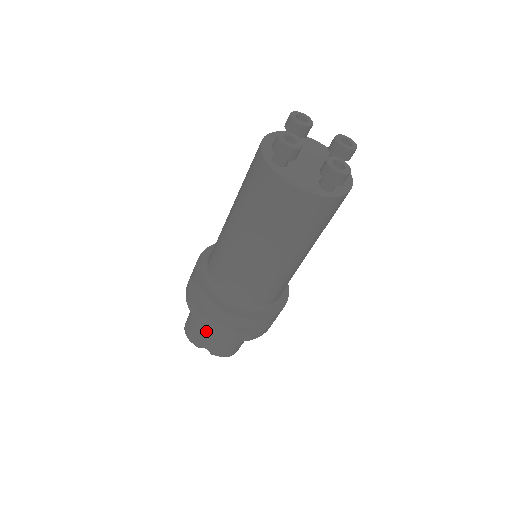
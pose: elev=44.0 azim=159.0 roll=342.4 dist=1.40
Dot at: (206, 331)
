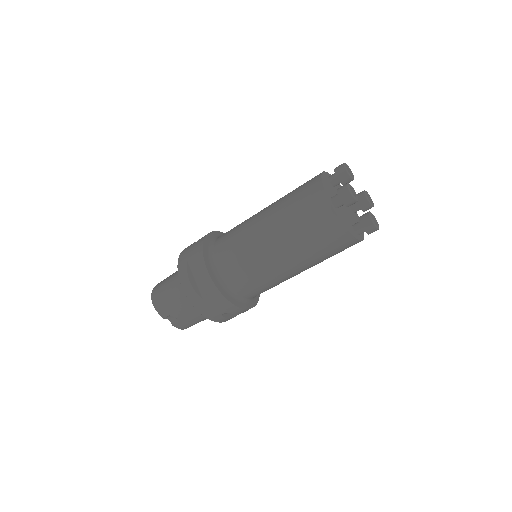
Dot at: (182, 306)
